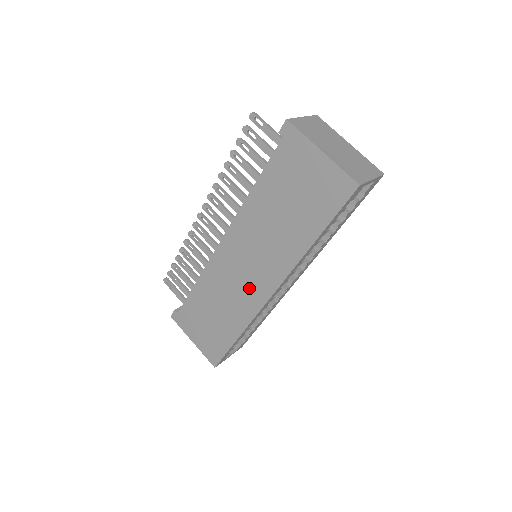
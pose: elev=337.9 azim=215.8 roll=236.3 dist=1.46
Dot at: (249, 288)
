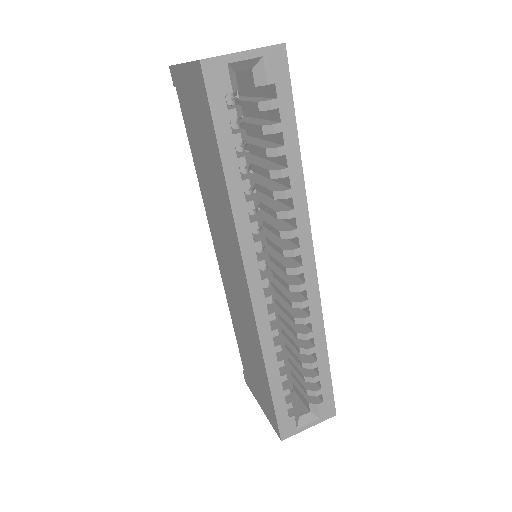
Dot at: (241, 295)
